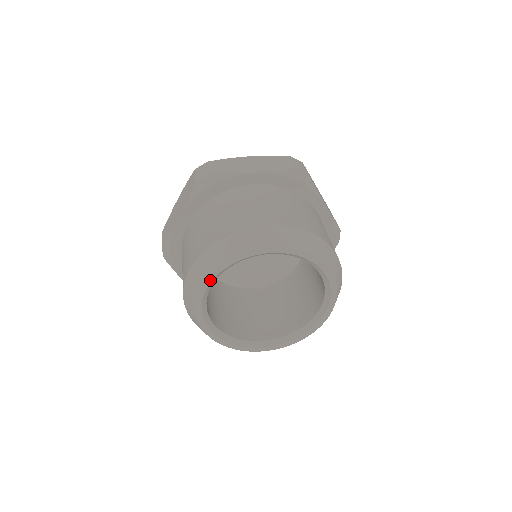
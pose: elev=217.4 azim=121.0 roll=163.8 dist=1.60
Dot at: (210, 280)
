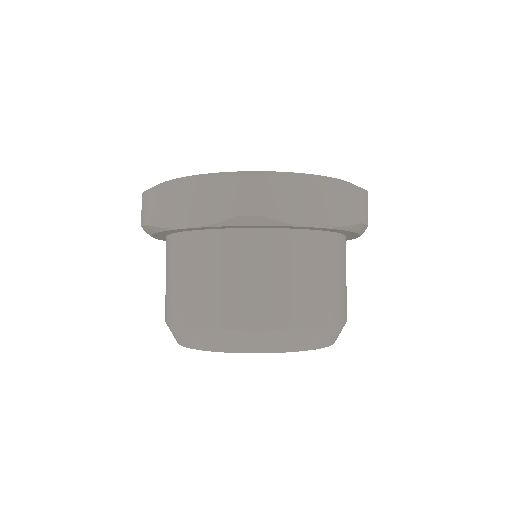
Dot at: occluded
